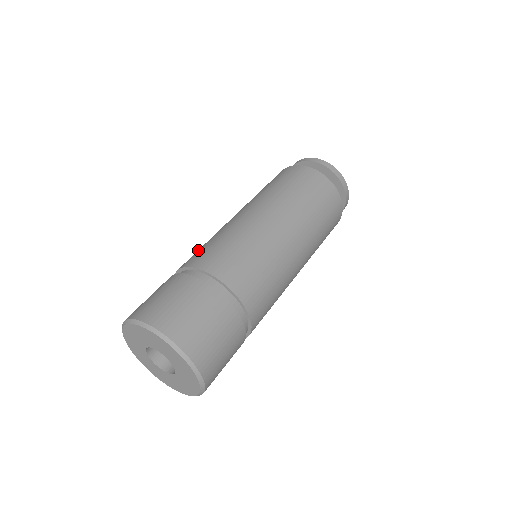
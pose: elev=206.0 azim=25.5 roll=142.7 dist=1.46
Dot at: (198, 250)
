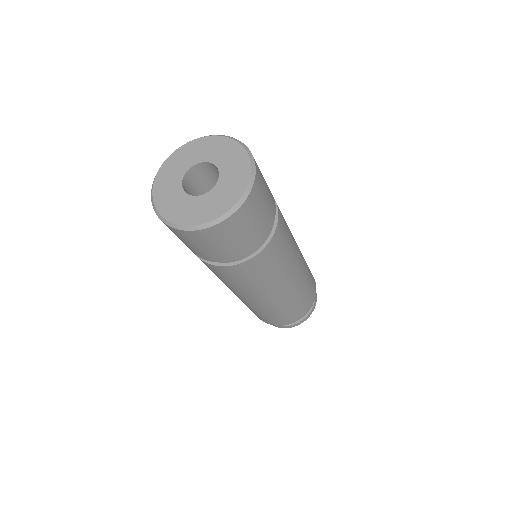
Dot at: occluded
